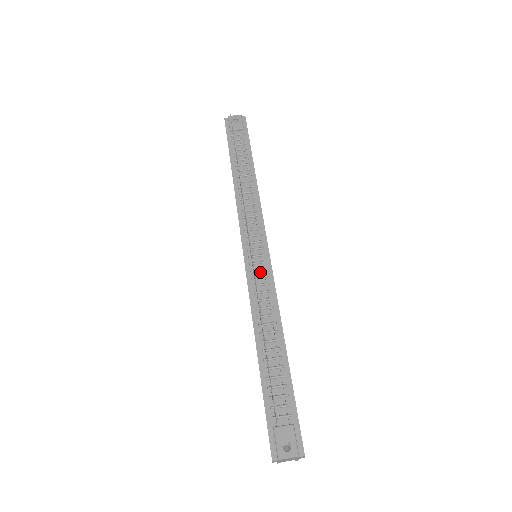
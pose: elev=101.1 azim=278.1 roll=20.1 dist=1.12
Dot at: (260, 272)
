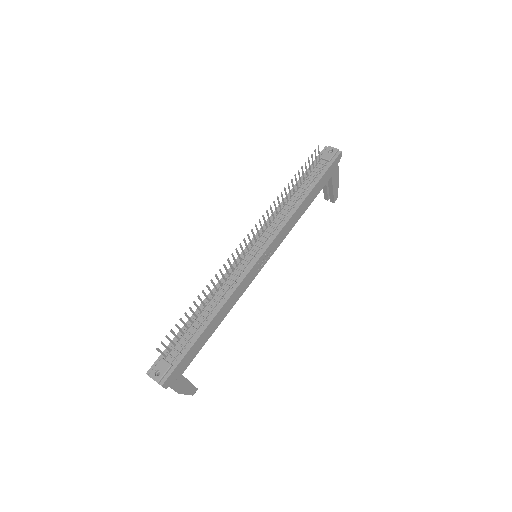
Dot at: (242, 267)
